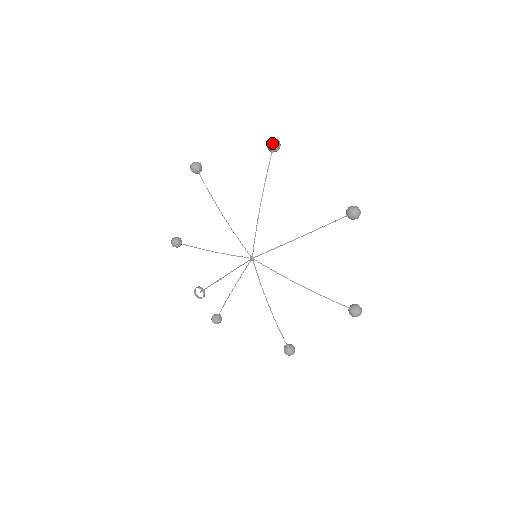
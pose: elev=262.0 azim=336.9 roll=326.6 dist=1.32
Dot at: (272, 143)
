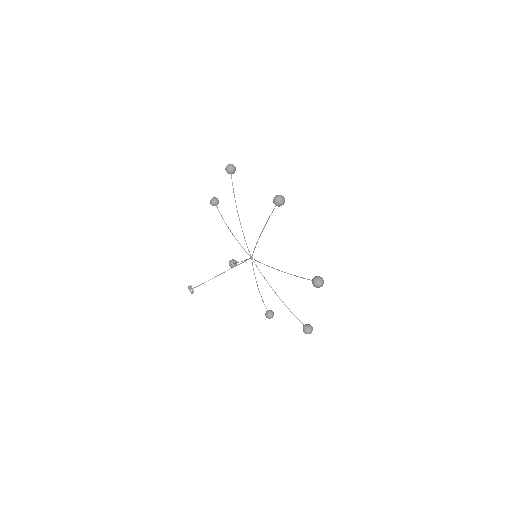
Dot at: (276, 201)
